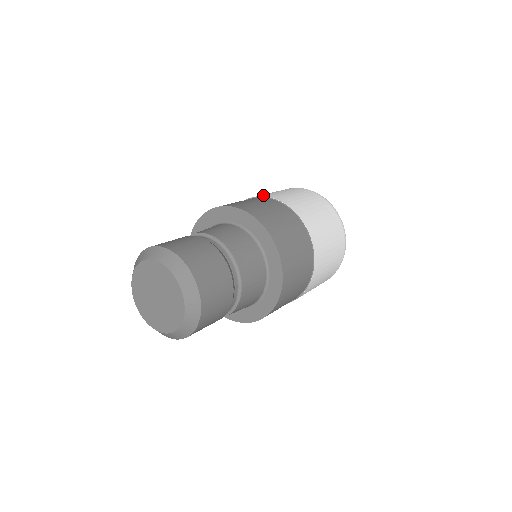
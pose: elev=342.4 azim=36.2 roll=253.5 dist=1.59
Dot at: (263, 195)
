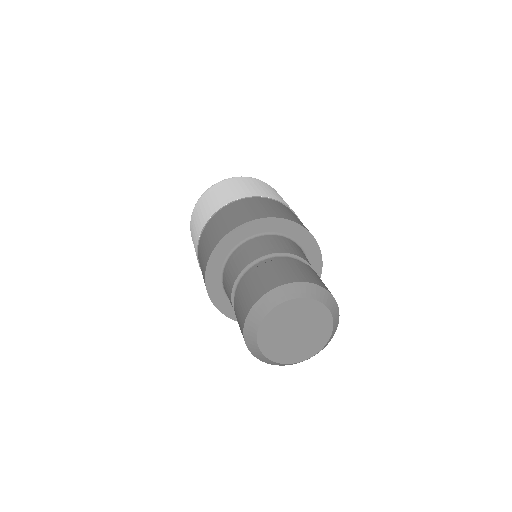
Dot at: (214, 210)
